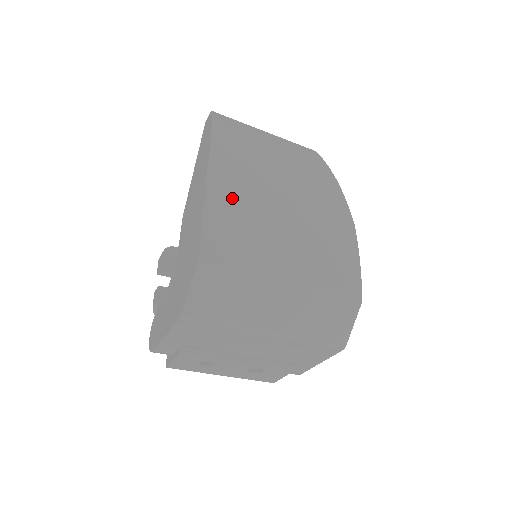
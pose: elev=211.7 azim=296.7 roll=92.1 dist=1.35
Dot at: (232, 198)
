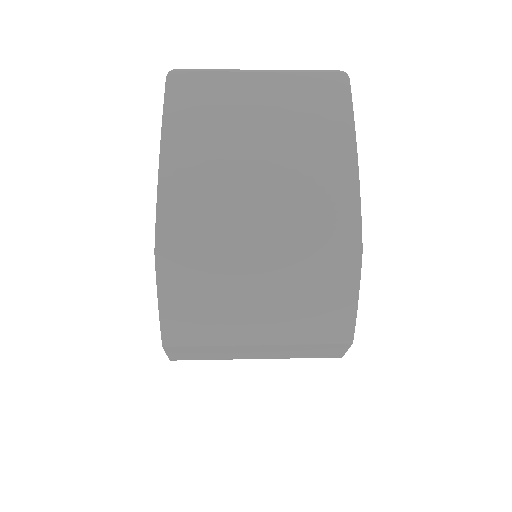
Dot at: (188, 271)
